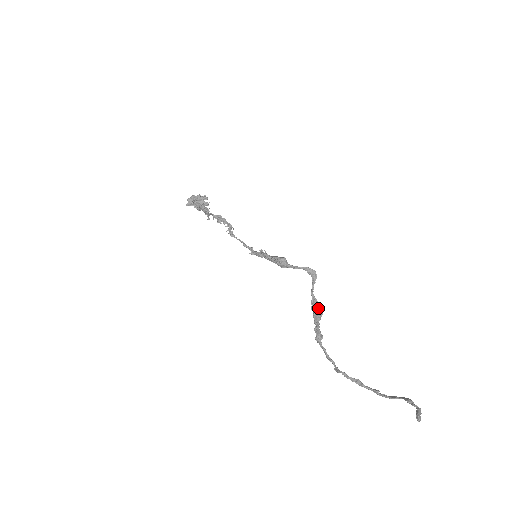
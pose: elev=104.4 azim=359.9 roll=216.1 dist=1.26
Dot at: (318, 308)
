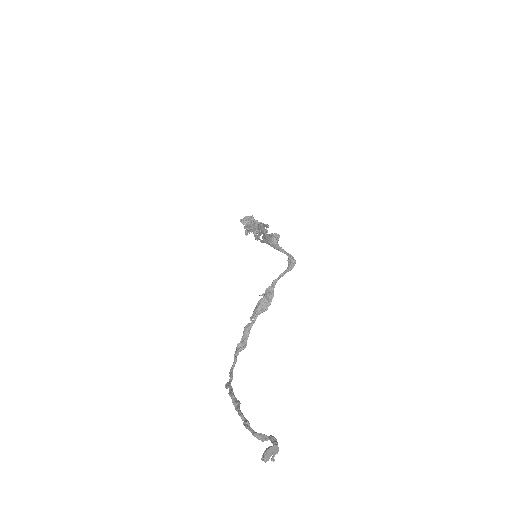
Dot at: (268, 300)
